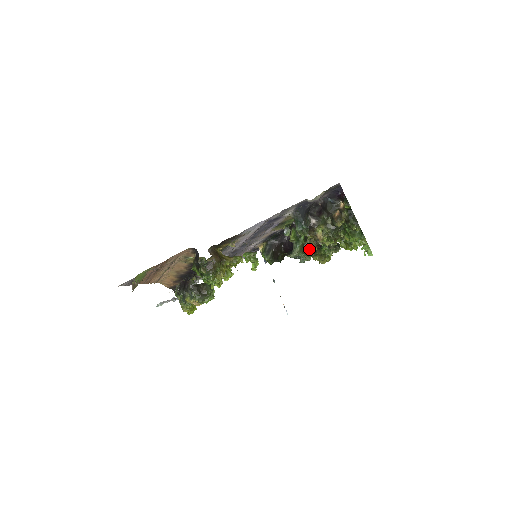
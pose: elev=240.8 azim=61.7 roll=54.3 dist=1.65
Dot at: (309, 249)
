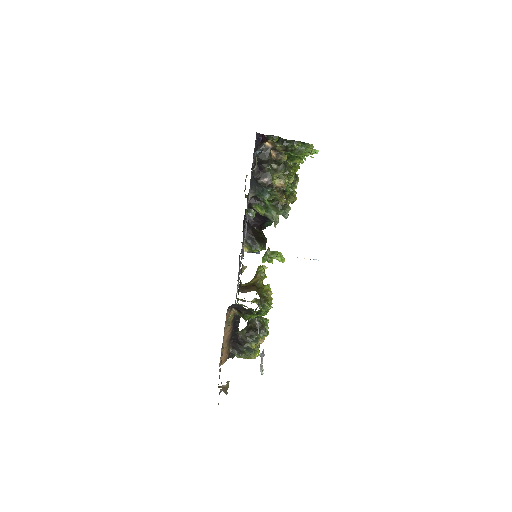
Dot at: (285, 201)
